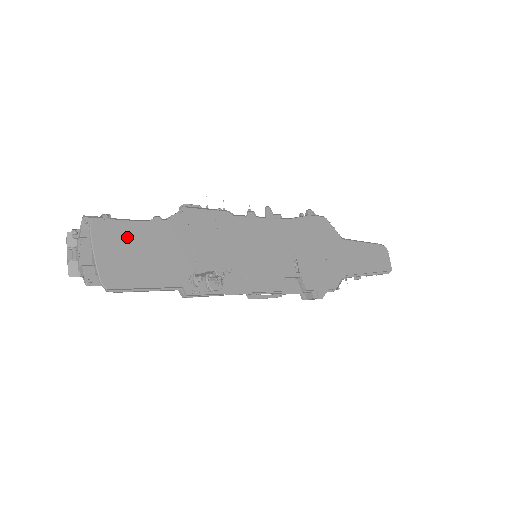
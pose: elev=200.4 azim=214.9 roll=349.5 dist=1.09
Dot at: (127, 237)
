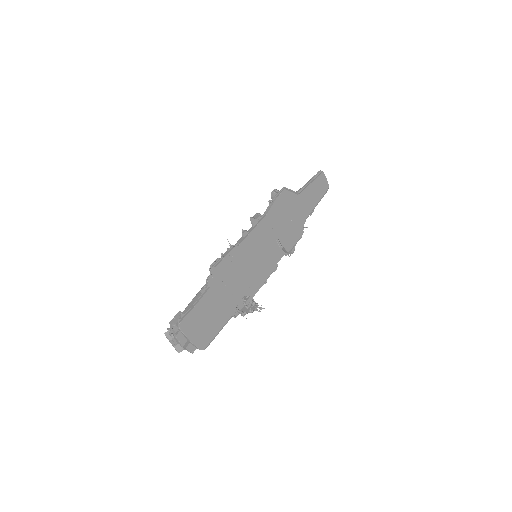
Dot at: (197, 316)
